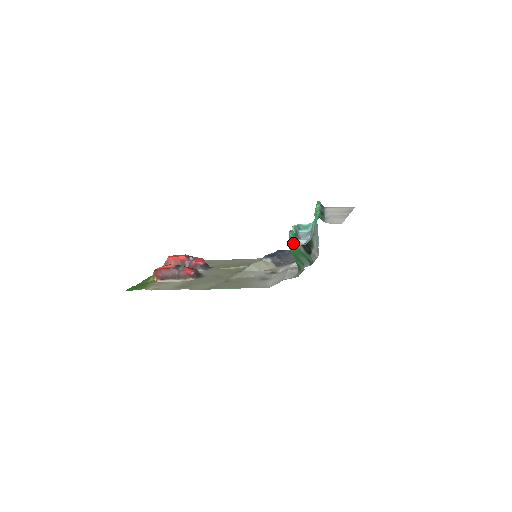
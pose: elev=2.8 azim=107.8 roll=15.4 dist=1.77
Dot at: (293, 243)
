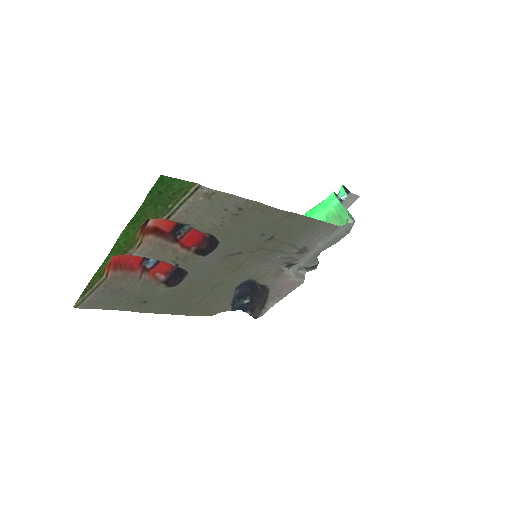
Dot at: occluded
